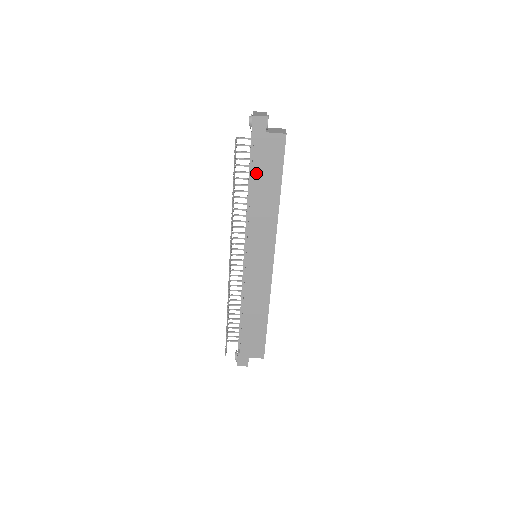
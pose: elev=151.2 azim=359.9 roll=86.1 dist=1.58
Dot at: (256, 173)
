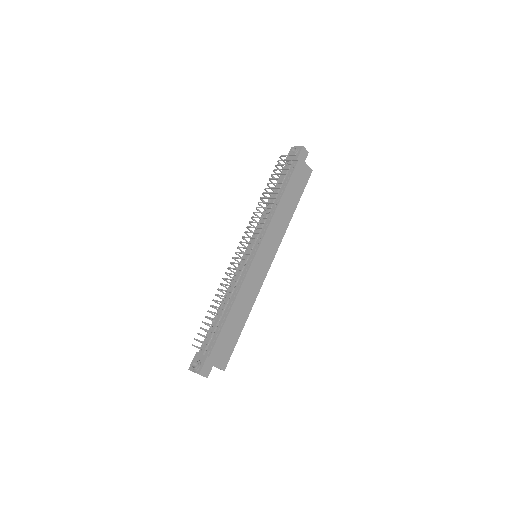
Dot at: (290, 185)
